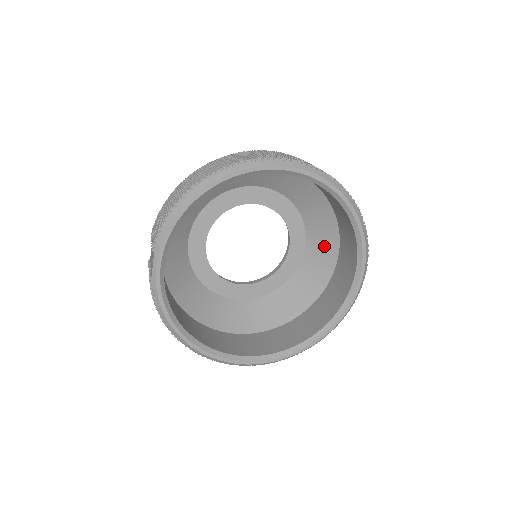
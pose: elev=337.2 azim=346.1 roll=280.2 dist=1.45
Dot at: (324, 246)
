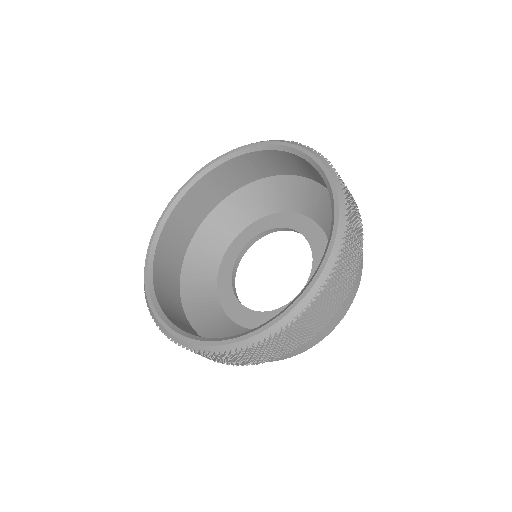
Dot at: occluded
